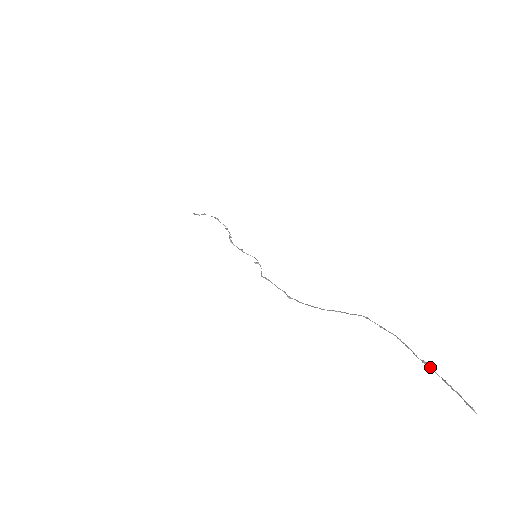
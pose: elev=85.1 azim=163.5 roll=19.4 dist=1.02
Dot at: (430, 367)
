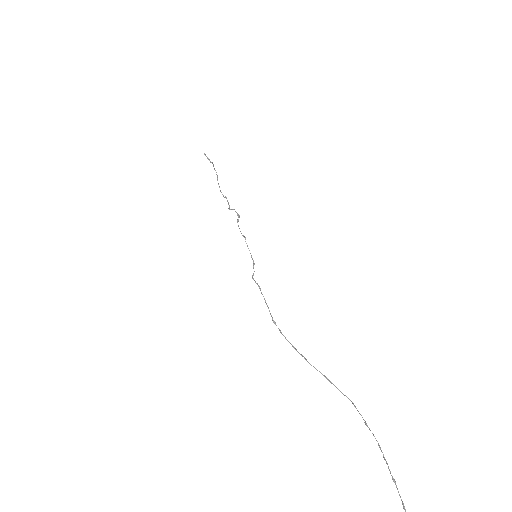
Dot at: (397, 488)
